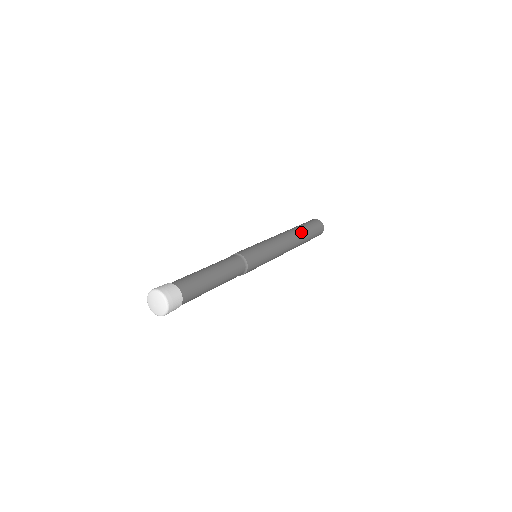
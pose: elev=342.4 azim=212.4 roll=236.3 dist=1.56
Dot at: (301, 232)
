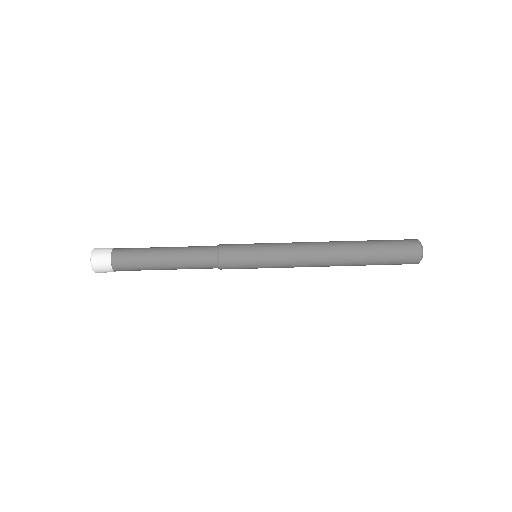
Dot at: (354, 244)
